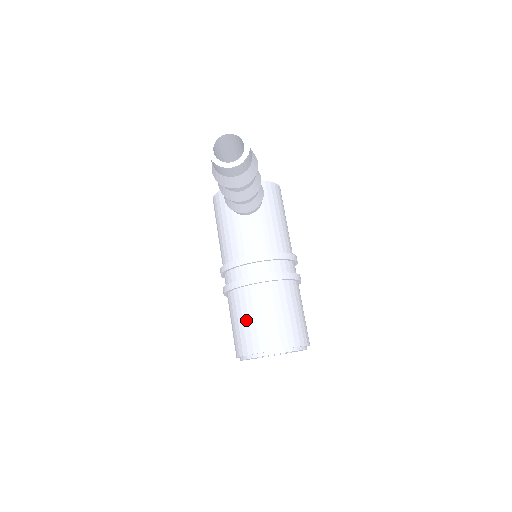
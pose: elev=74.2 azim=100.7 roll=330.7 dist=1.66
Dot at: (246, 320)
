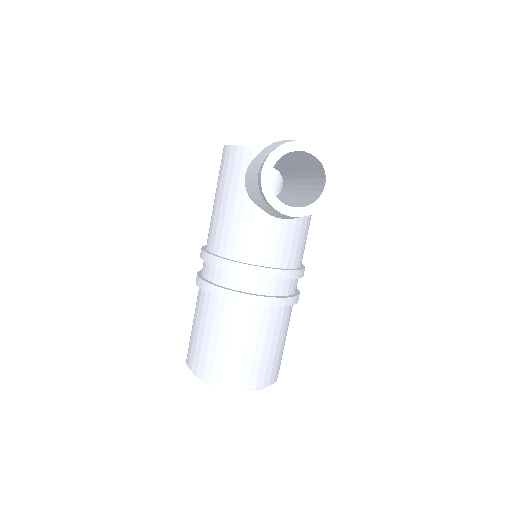
Dot at: (215, 339)
